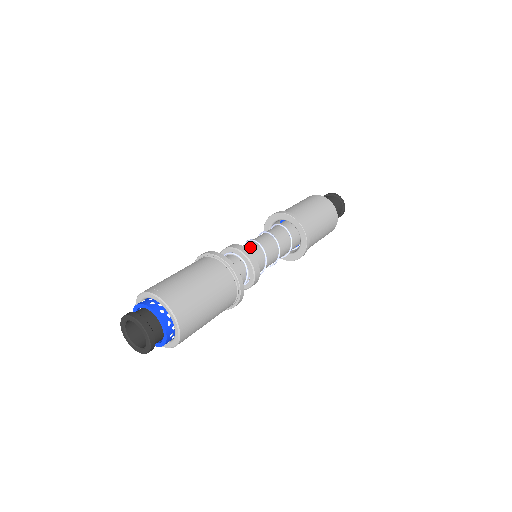
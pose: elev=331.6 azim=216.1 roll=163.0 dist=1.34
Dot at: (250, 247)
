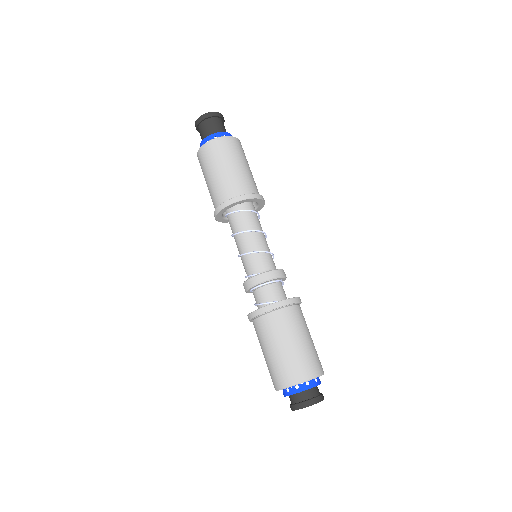
Dot at: (265, 262)
